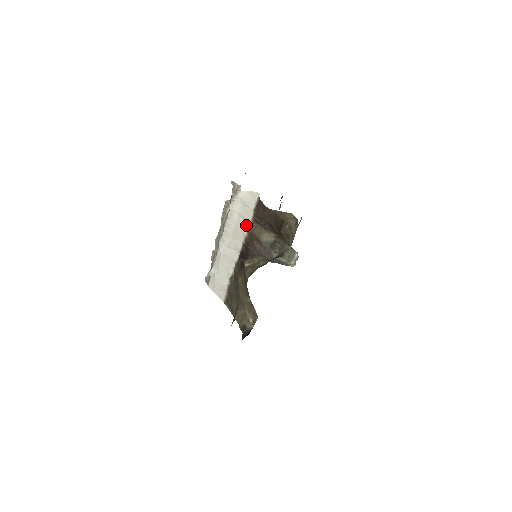
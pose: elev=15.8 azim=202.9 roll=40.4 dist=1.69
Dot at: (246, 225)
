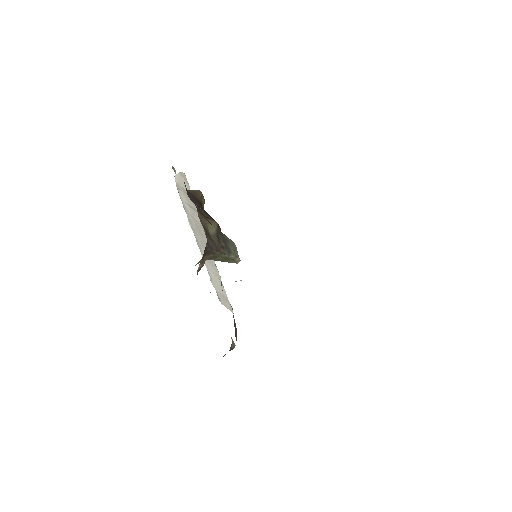
Dot at: occluded
